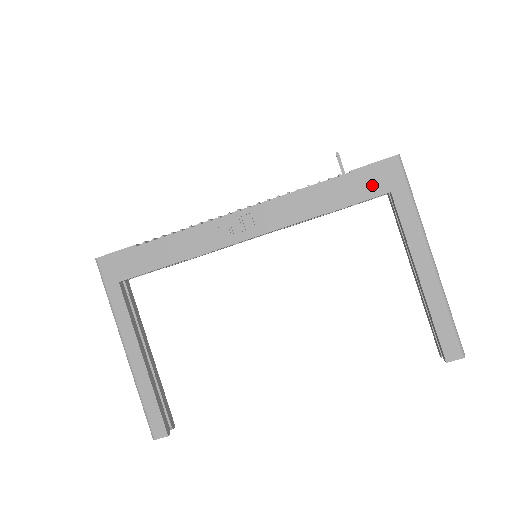
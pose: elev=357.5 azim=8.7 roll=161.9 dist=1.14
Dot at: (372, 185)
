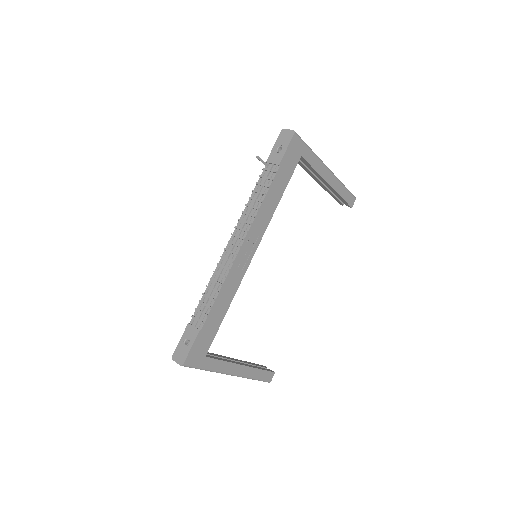
Dot at: (292, 161)
